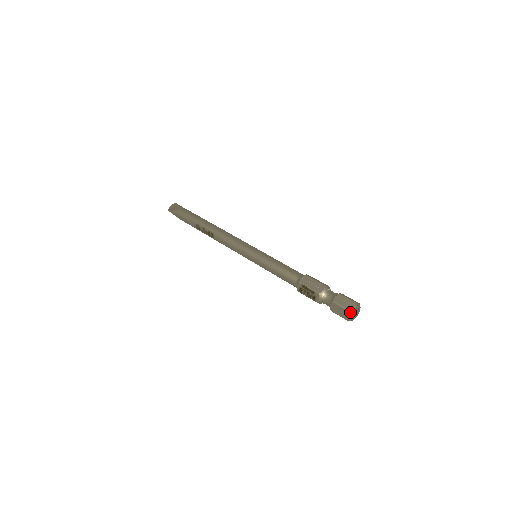
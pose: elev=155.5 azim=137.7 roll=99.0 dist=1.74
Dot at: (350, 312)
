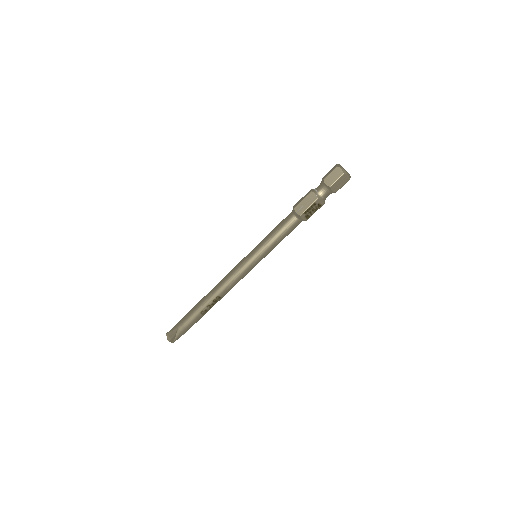
Dot at: (345, 173)
